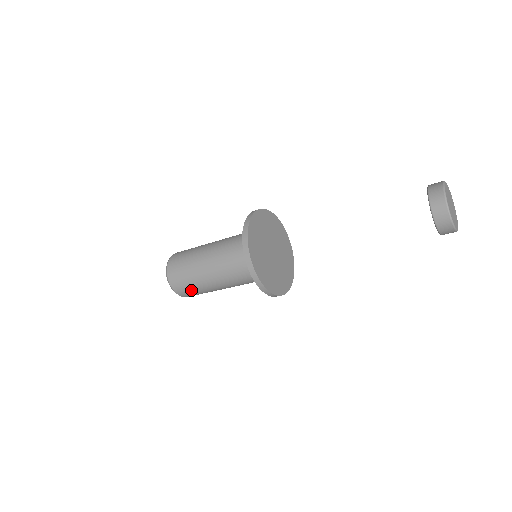
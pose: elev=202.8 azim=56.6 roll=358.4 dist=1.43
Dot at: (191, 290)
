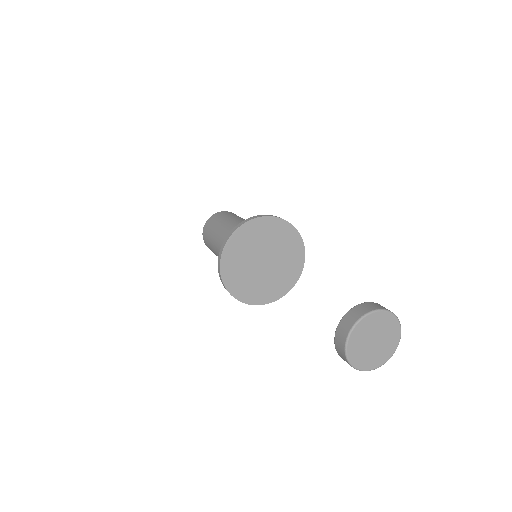
Dot at: occluded
